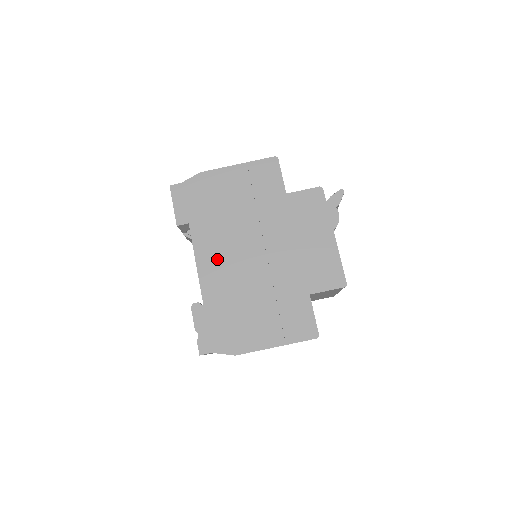
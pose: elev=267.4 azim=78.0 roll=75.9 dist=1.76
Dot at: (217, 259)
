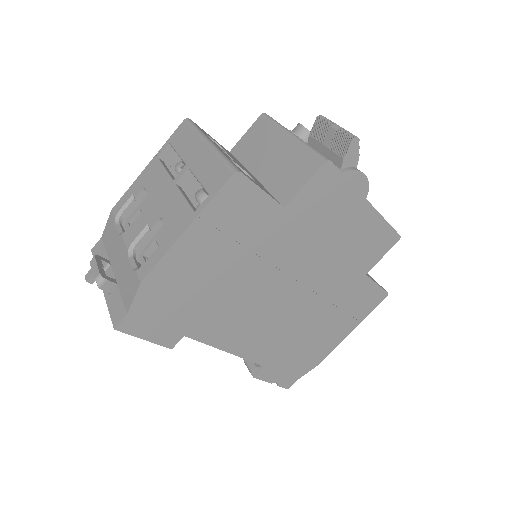
Dot at: (248, 331)
